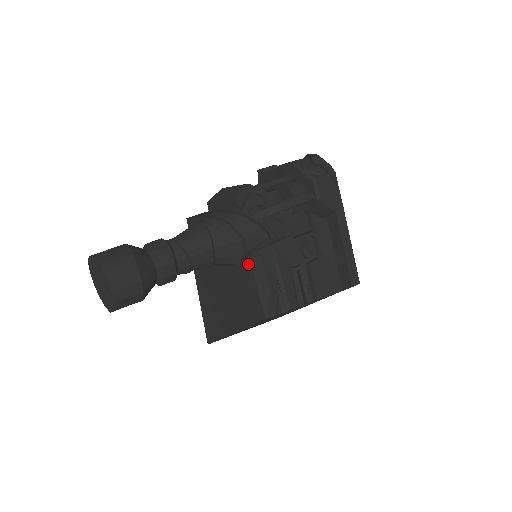
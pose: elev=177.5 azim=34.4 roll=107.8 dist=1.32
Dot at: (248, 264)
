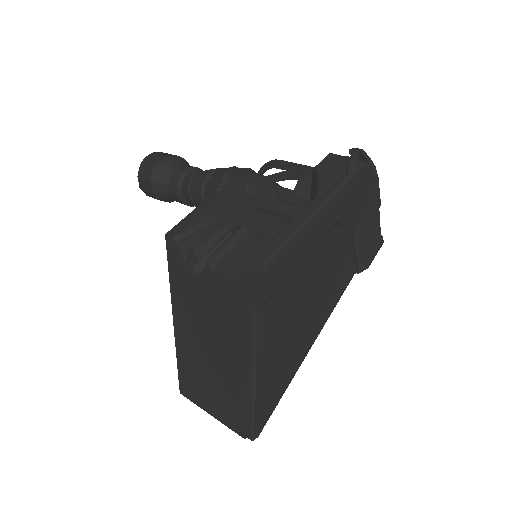
Dot at: occluded
